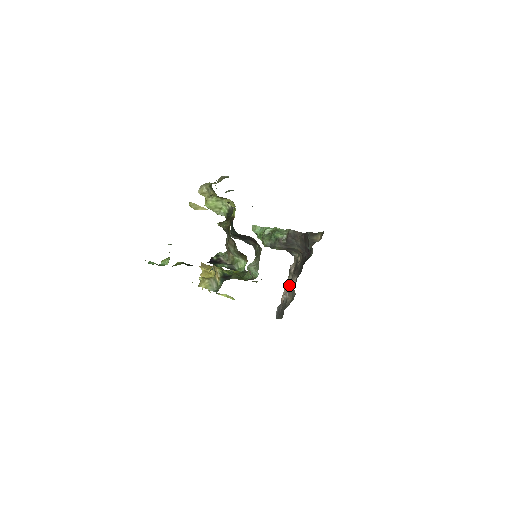
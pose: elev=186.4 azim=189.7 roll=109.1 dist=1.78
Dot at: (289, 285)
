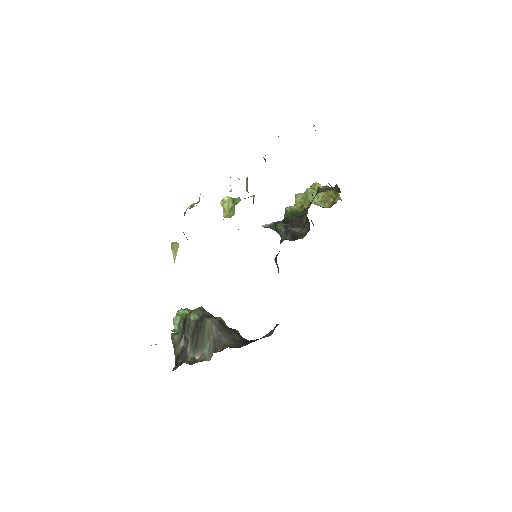
Dot at: occluded
